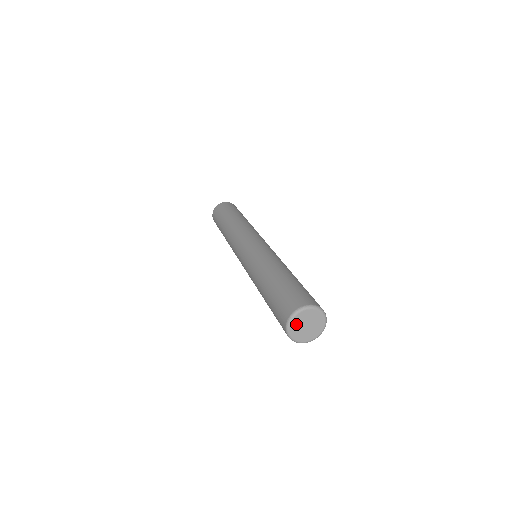
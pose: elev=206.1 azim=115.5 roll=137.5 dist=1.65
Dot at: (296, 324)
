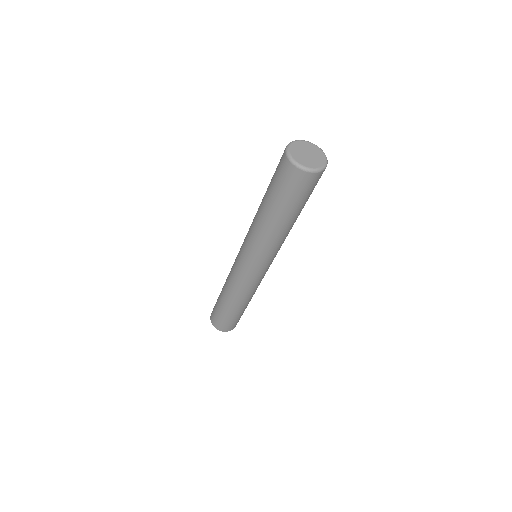
Dot at: (295, 150)
